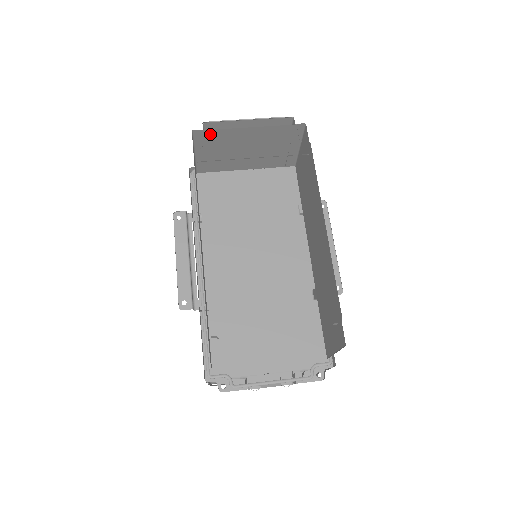
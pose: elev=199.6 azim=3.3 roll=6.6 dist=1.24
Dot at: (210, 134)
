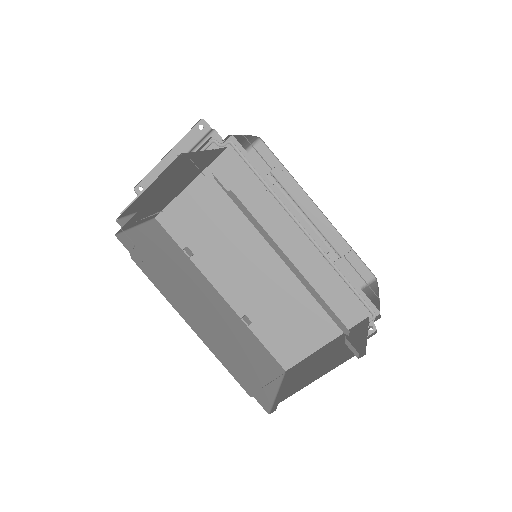
Dot at: (131, 221)
